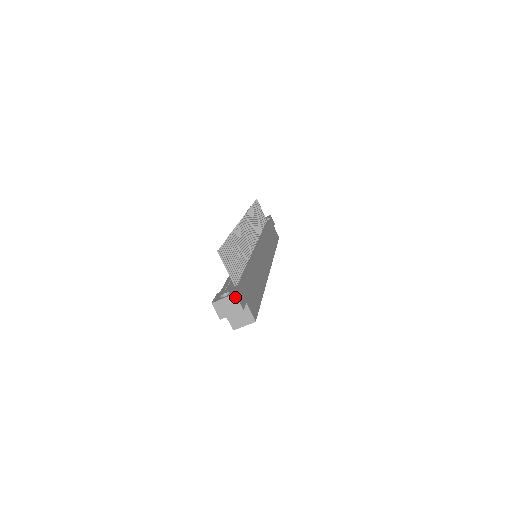
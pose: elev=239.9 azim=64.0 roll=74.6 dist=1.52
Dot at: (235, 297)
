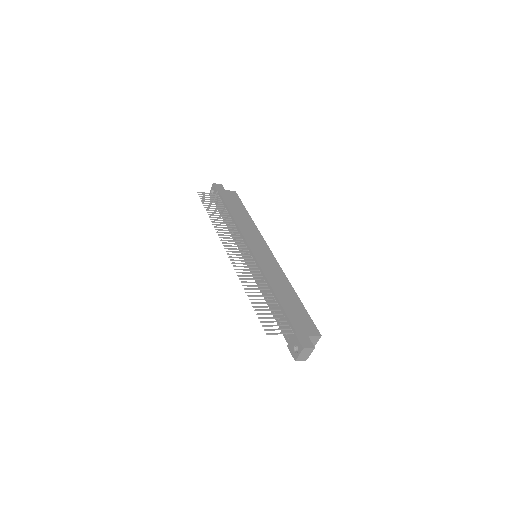
Dot at: (305, 349)
